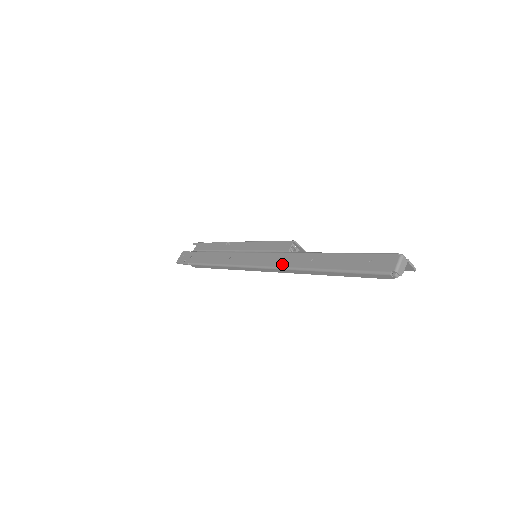
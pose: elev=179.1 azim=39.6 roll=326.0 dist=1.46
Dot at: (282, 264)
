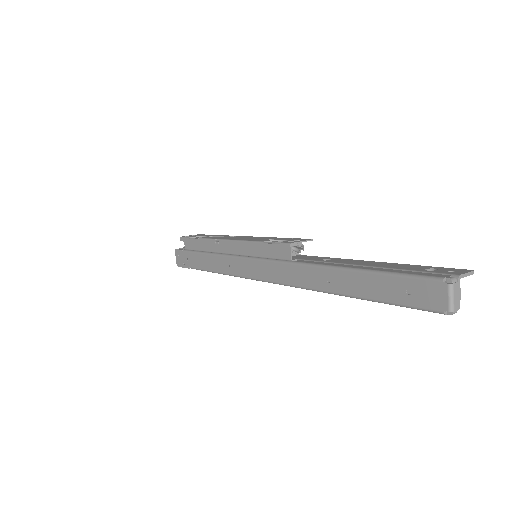
Dot at: (293, 282)
